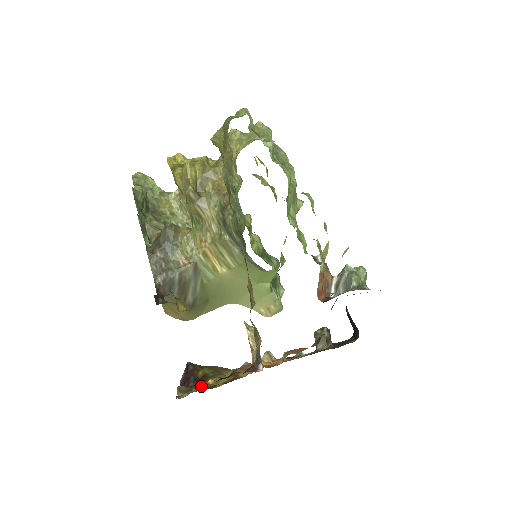
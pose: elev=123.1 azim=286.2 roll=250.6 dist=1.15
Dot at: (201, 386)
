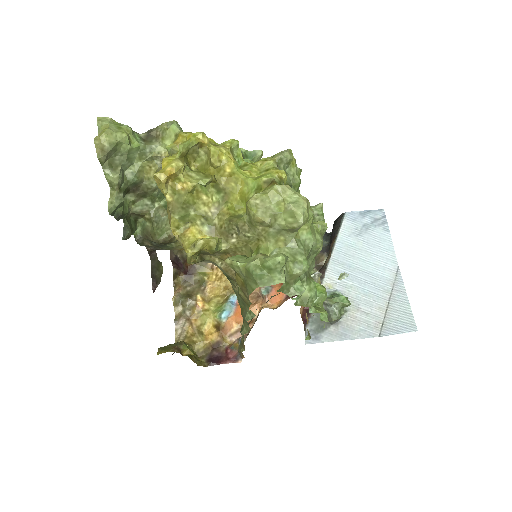
Dot at: (196, 346)
